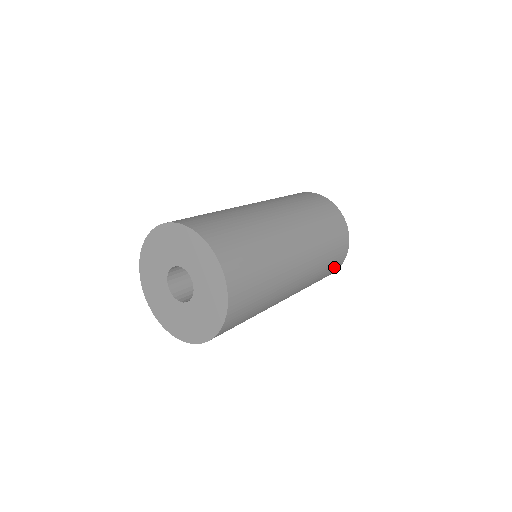
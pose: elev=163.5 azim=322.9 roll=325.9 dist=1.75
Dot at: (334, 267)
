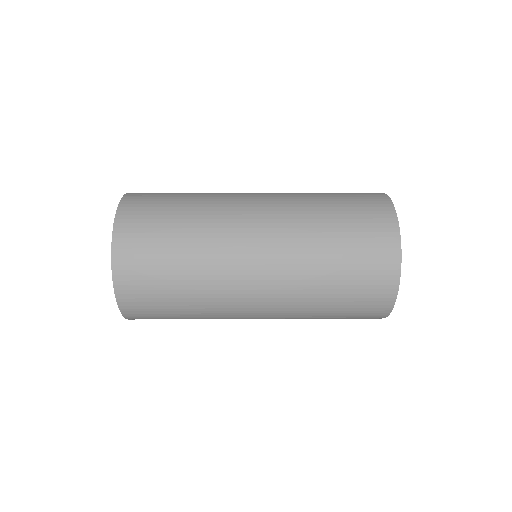
Dot at: (360, 317)
